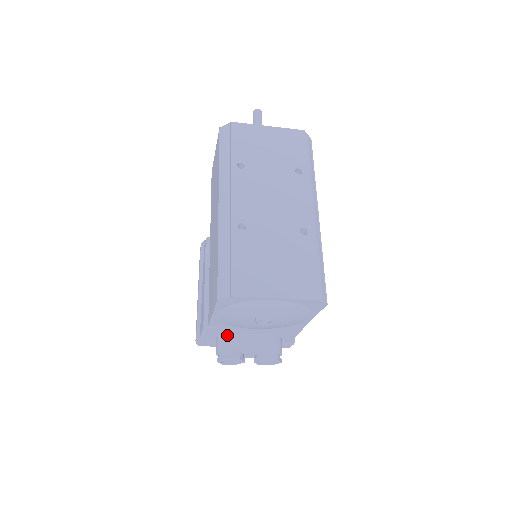
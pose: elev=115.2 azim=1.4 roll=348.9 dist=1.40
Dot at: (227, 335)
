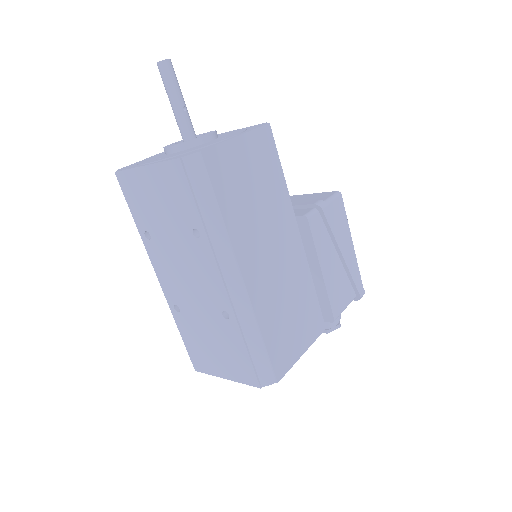
Dot at: occluded
